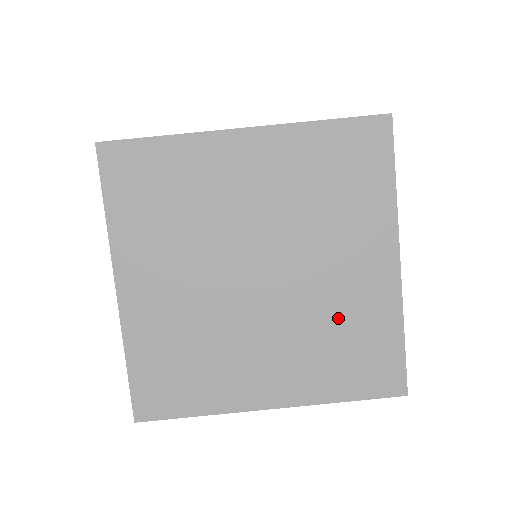
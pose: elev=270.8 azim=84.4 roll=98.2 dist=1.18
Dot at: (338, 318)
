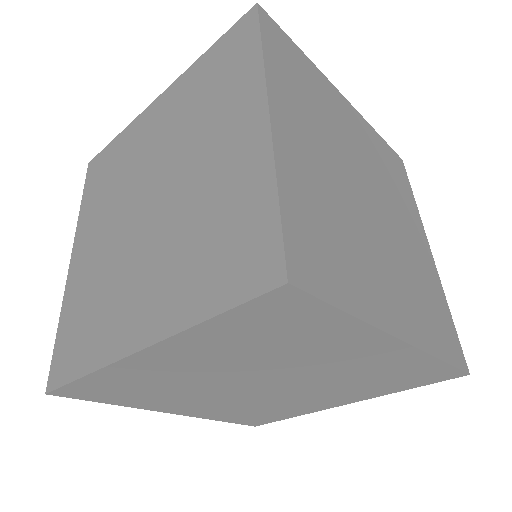
Dot at: (364, 375)
